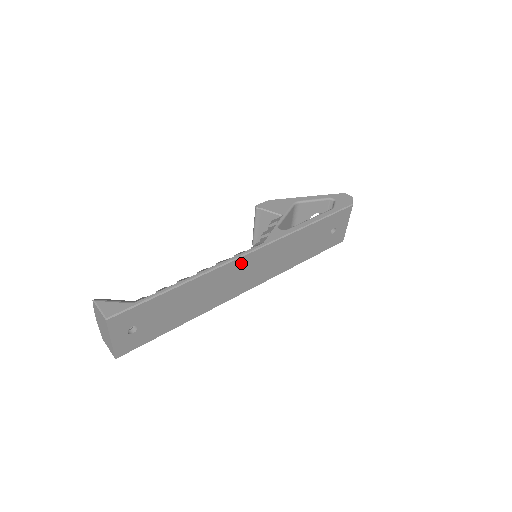
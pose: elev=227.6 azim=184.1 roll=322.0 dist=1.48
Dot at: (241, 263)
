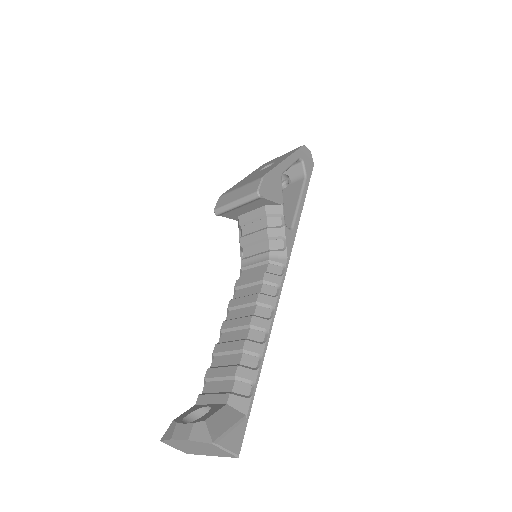
Dot at: occluded
